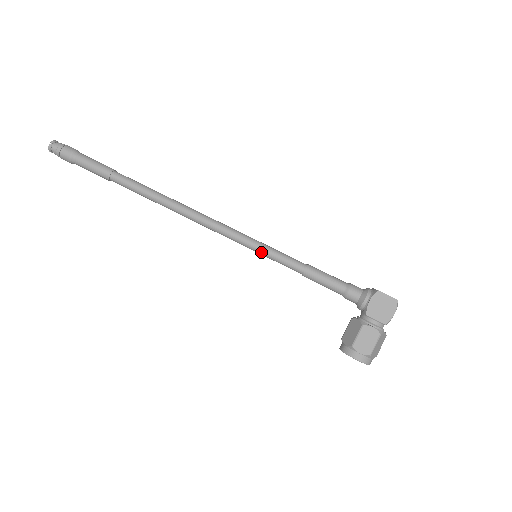
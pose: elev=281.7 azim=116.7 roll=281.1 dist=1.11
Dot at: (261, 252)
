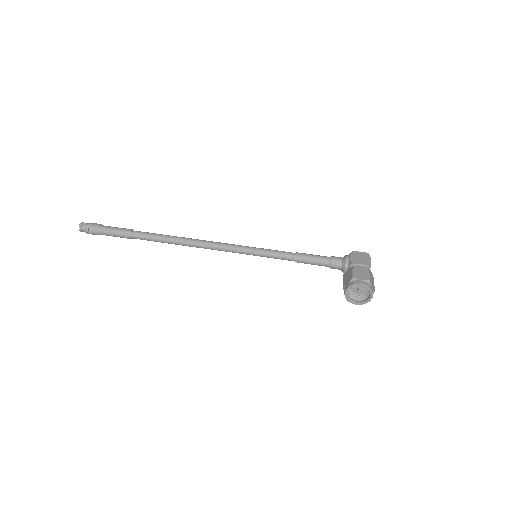
Dot at: (259, 251)
